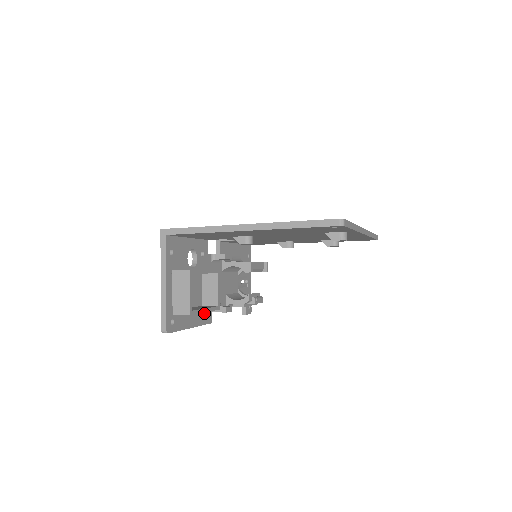
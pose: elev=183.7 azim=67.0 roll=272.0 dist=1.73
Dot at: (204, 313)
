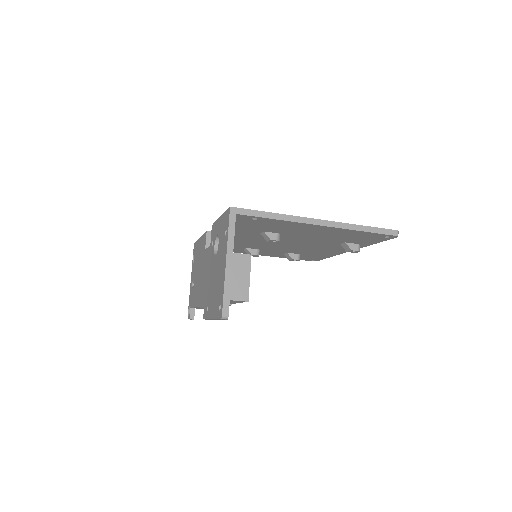
Dot at: occluded
